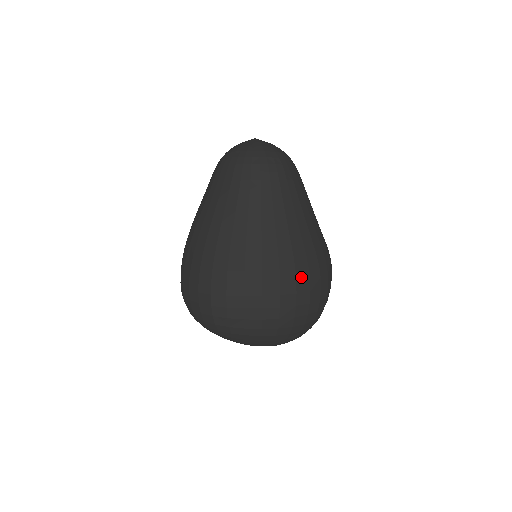
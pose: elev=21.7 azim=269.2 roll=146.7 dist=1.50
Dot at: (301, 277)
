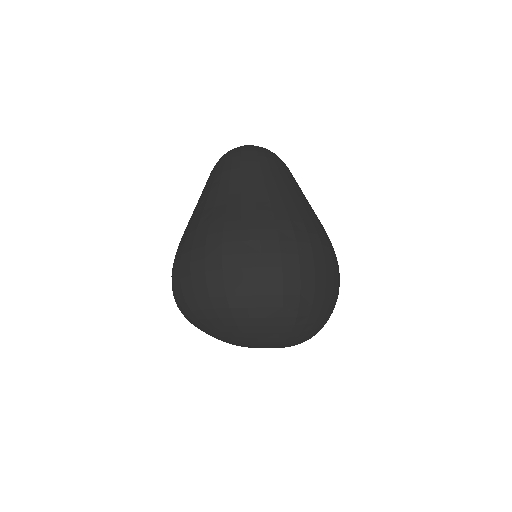
Dot at: (248, 237)
